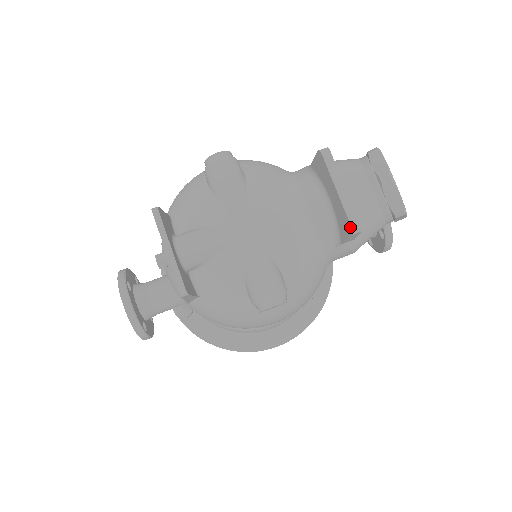
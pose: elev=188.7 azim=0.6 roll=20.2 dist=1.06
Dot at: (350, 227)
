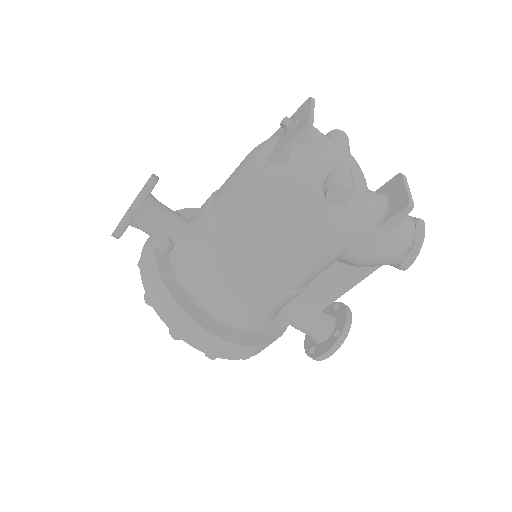
Dot at: (408, 202)
